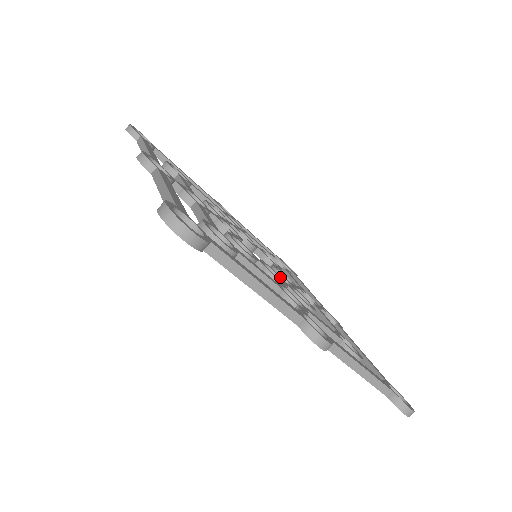
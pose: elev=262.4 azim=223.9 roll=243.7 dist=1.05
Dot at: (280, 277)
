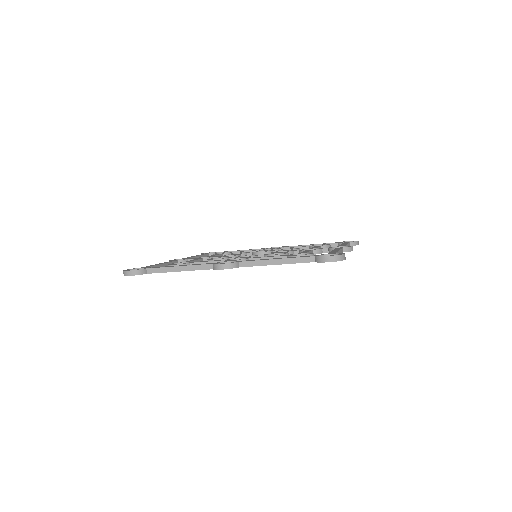
Dot at: occluded
